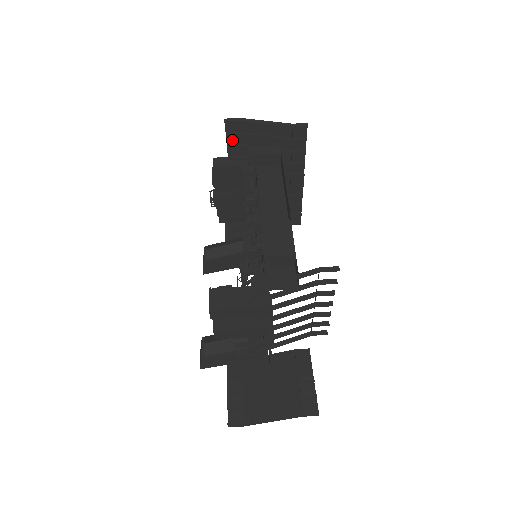
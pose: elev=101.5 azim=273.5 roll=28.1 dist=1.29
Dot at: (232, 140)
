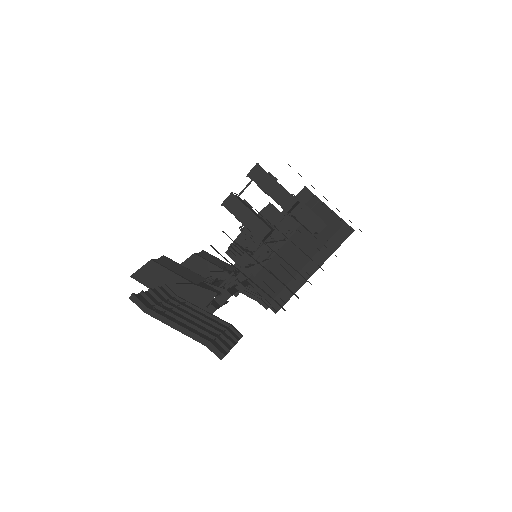
Dot at: occluded
